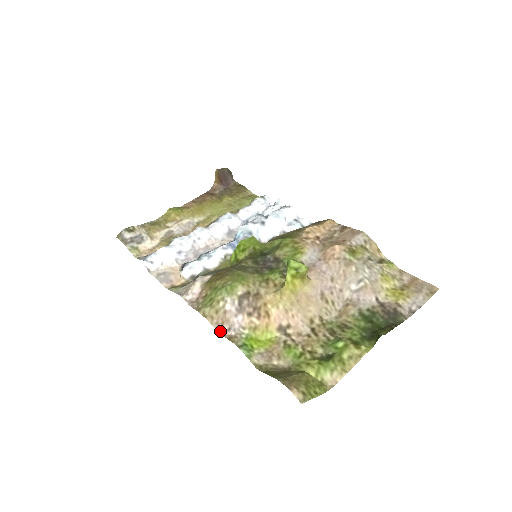
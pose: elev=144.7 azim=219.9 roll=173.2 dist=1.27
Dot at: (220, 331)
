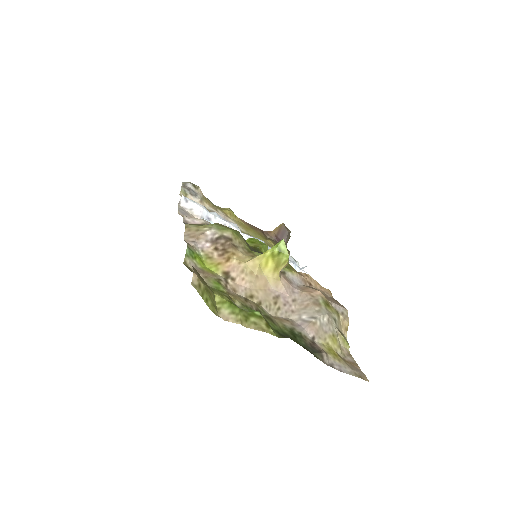
Dot at: (186, 238)
